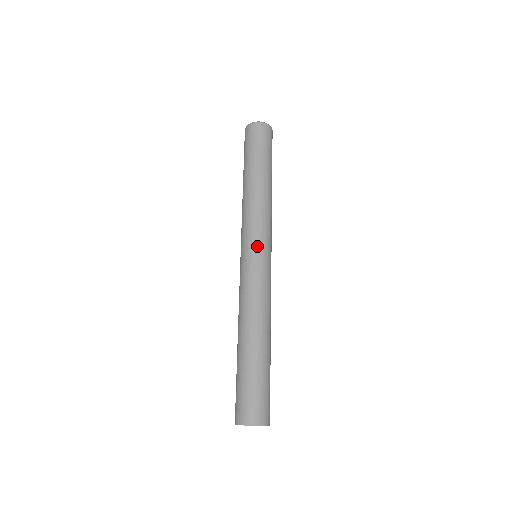
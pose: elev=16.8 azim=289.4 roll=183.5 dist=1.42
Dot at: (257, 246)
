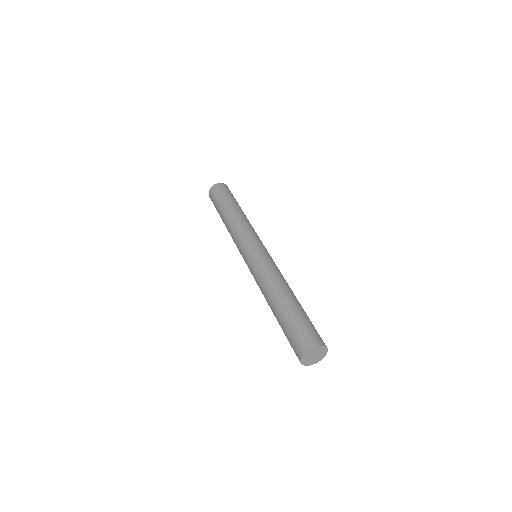
Dot at: (245, 251)
